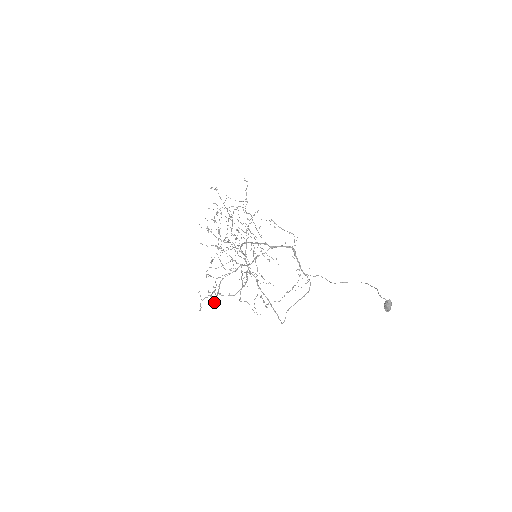
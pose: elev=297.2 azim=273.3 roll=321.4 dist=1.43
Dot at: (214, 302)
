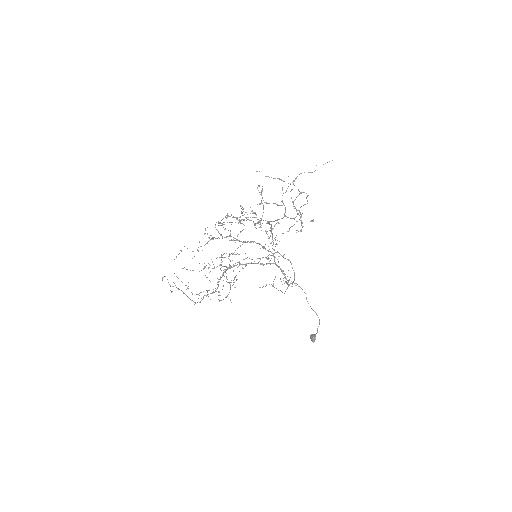
Dot at: occluded
